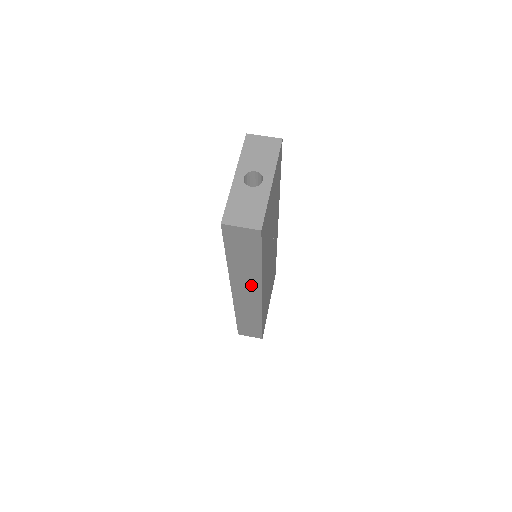
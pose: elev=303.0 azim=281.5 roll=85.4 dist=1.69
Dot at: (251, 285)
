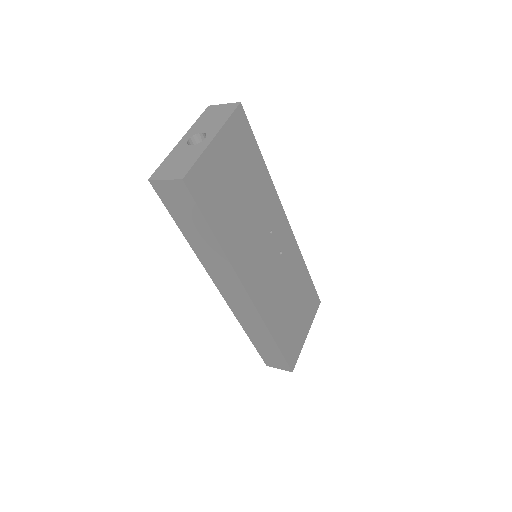
Dot at: (228, 276)
